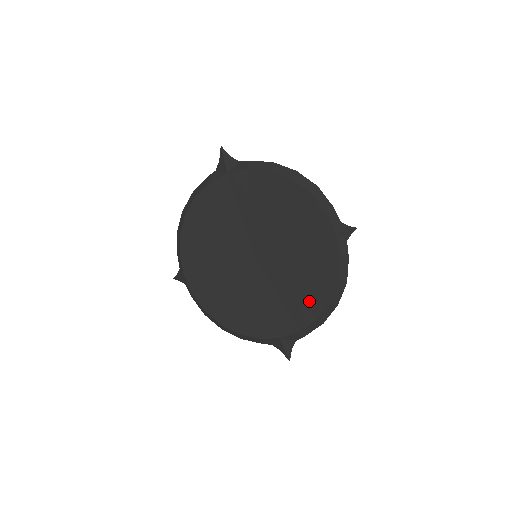
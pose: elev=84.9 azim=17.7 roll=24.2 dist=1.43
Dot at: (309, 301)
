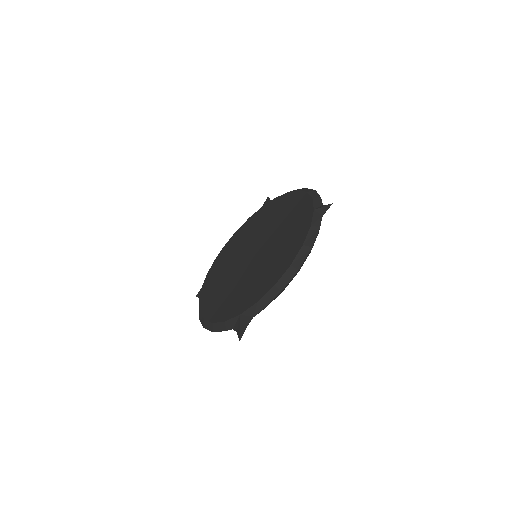
Dot at: (276, 271)
